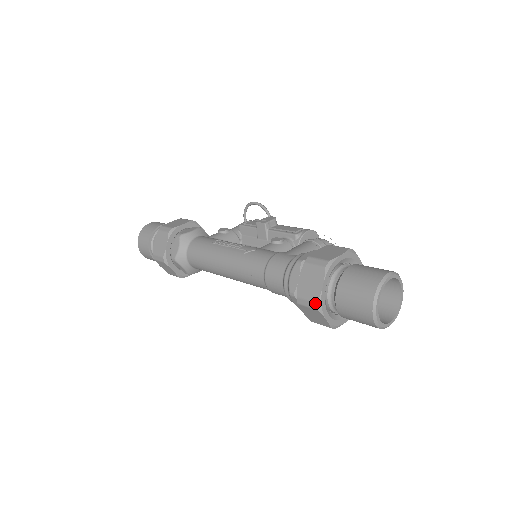
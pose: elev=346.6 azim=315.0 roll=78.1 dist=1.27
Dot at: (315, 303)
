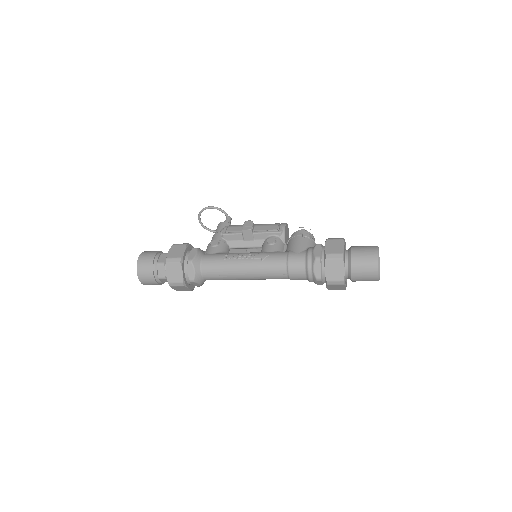
Dot at: (342, 282)
